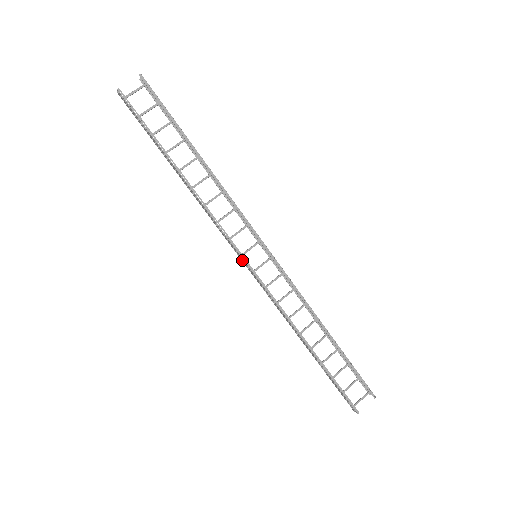
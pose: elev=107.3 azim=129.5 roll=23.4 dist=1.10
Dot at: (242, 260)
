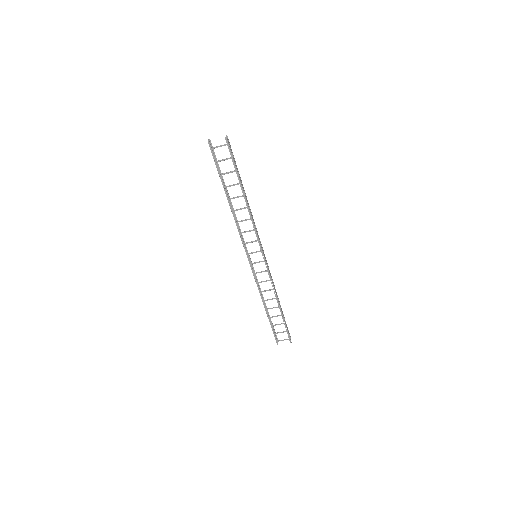
Dot at: occluded
